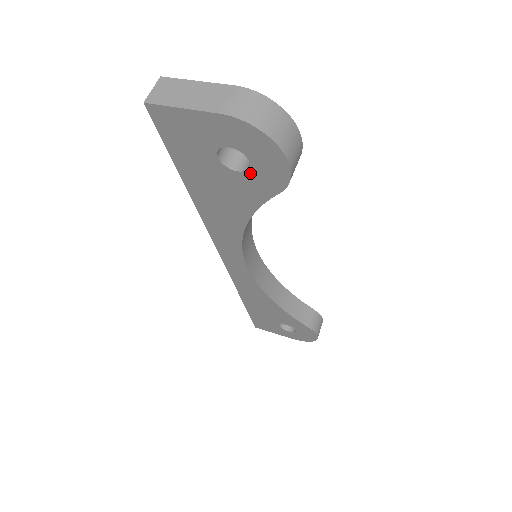
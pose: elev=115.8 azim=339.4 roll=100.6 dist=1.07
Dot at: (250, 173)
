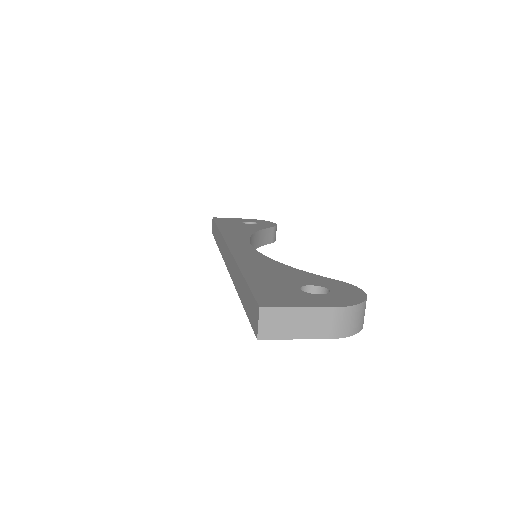
Dot at: occluded
